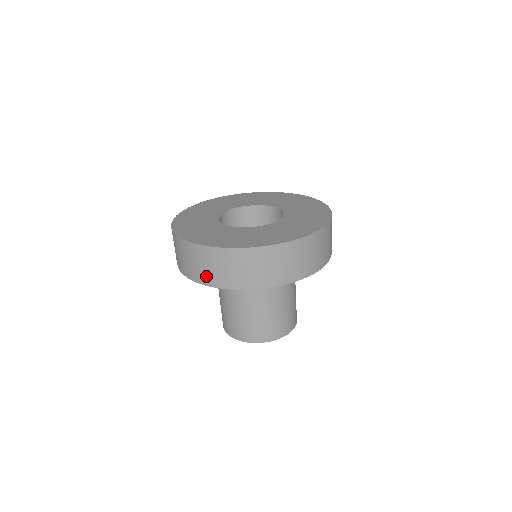
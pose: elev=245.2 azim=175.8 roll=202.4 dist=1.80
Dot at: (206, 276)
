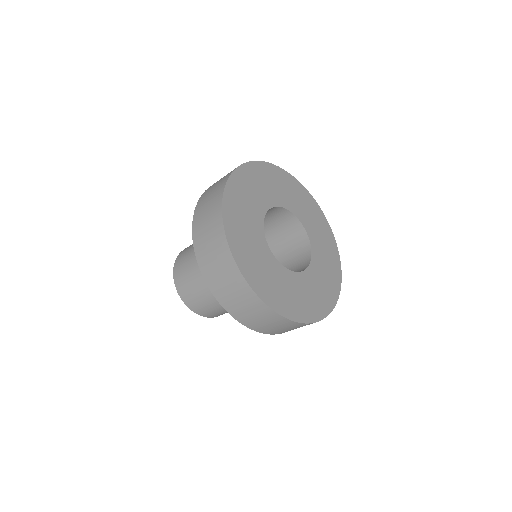
Dot at: (212, 276)
